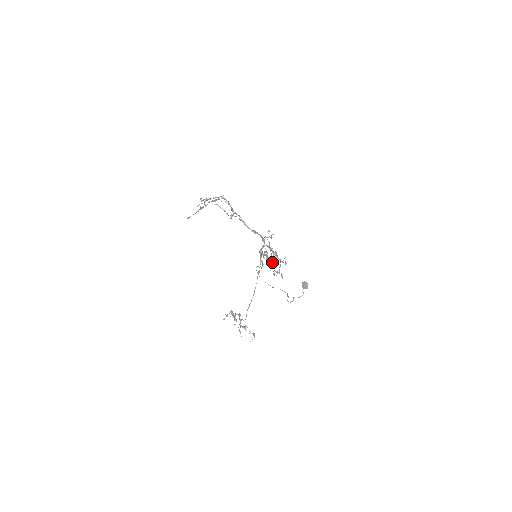
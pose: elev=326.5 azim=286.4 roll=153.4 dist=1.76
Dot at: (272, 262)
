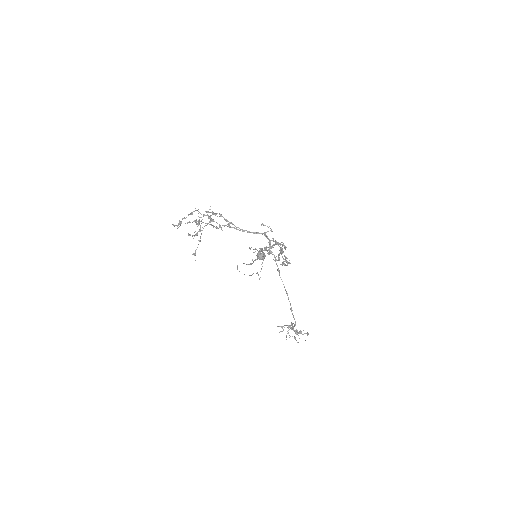
Dot at: (279, 254)
